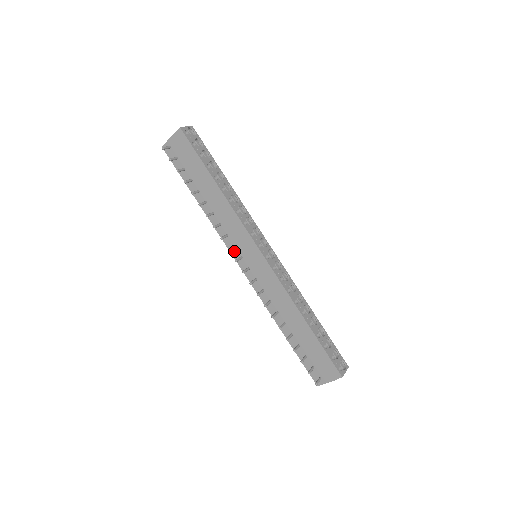
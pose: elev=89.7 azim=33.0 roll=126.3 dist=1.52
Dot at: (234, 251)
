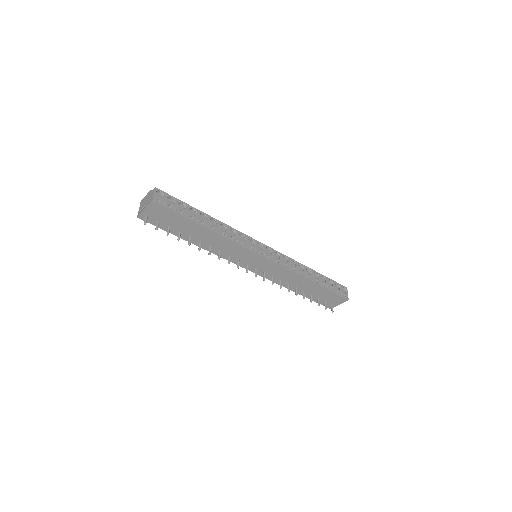
Dot at: (239, 263)
